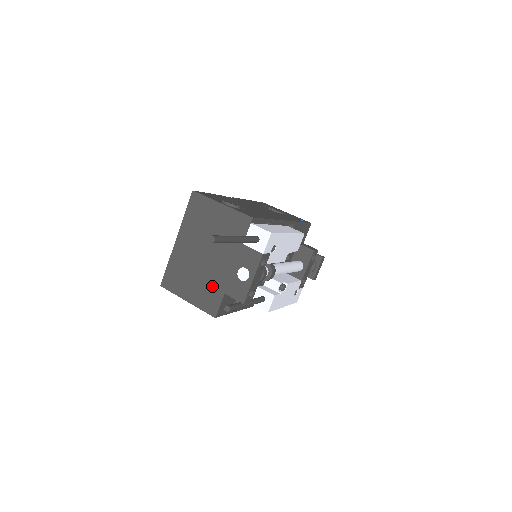
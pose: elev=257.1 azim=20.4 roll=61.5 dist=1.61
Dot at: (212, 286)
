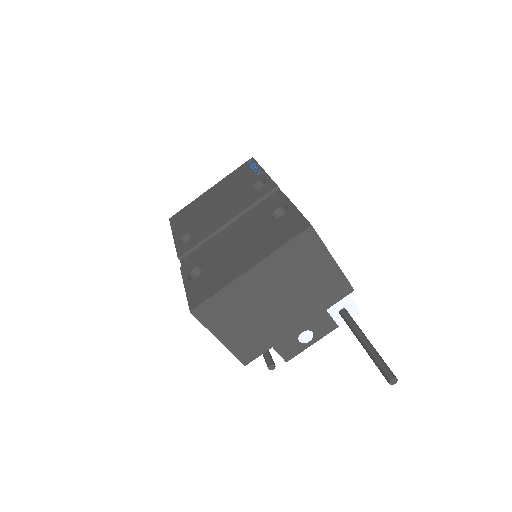
Dot at: (263, 336)
